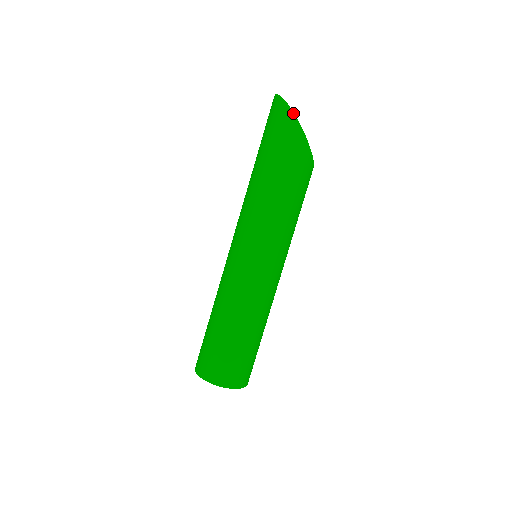
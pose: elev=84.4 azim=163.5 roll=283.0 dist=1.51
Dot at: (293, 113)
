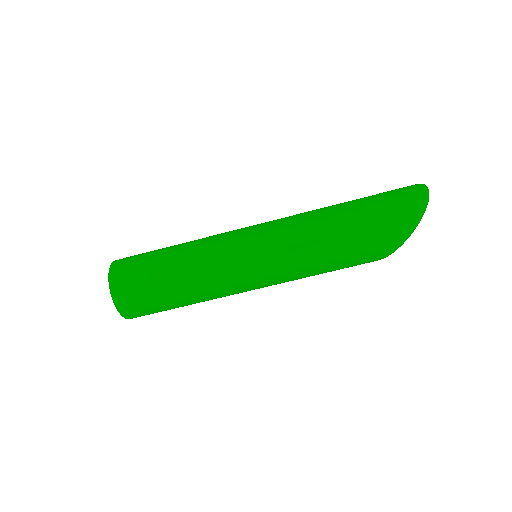
Dot at: (419, 222)
